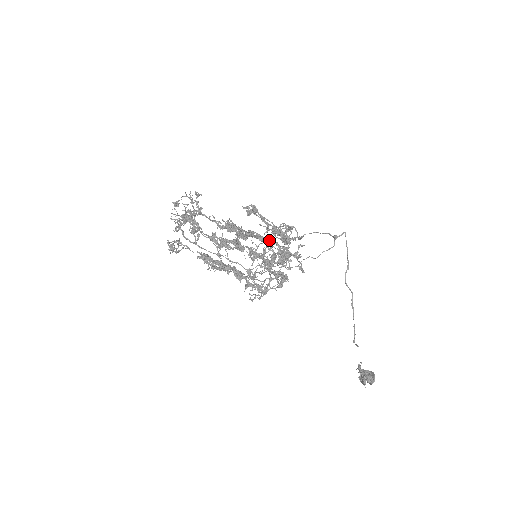
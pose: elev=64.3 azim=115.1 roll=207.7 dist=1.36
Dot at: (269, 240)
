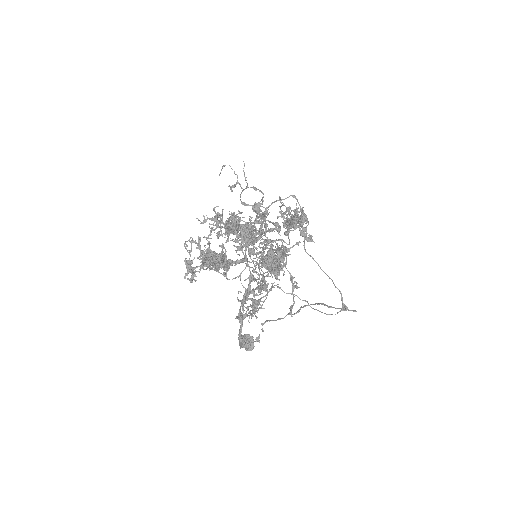
Dot at: (284, 254)
